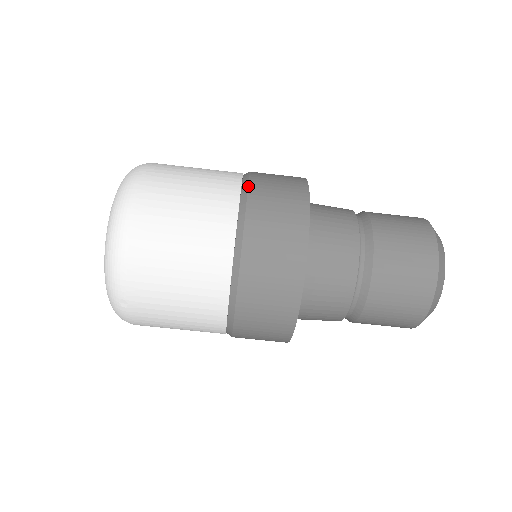
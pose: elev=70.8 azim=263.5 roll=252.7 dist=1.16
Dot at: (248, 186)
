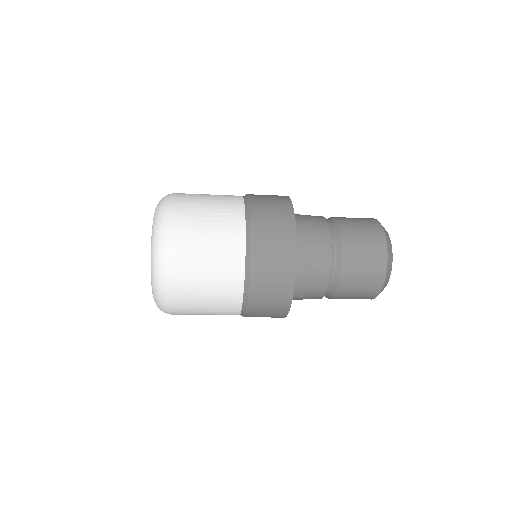
Dot at: (250, 260)
